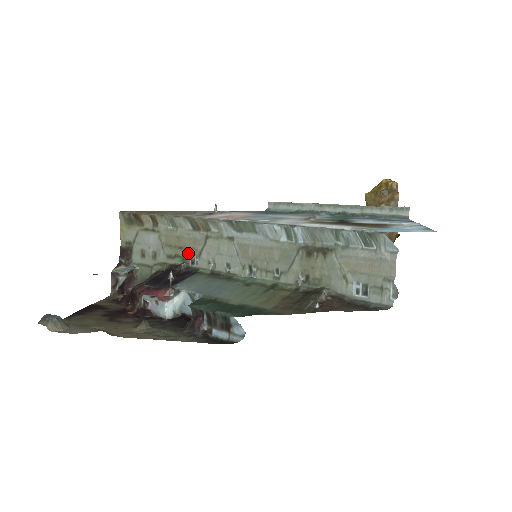
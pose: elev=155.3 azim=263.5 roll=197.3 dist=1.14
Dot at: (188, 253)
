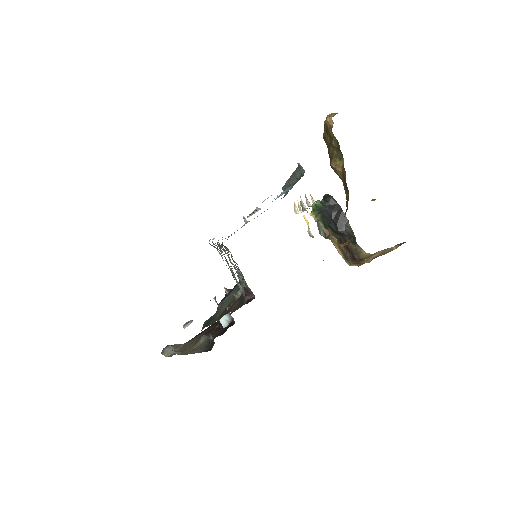
Dot at: (236, 267)
